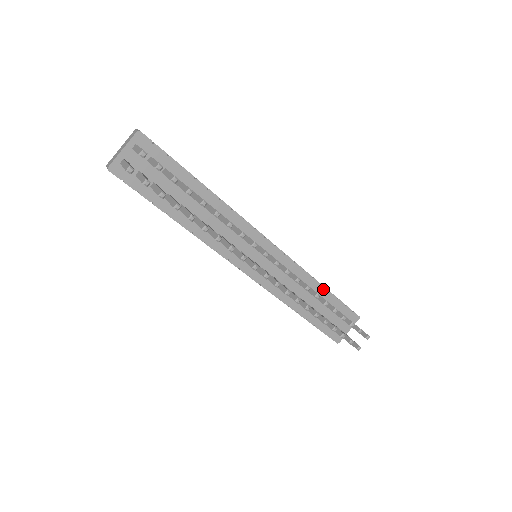
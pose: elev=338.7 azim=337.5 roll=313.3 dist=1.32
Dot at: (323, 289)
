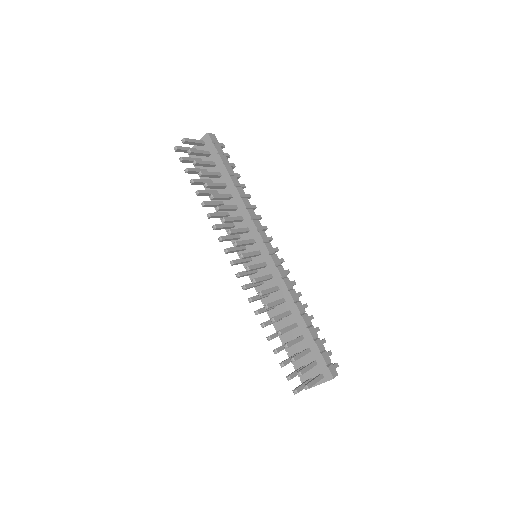
Dot at: (302, 321)
